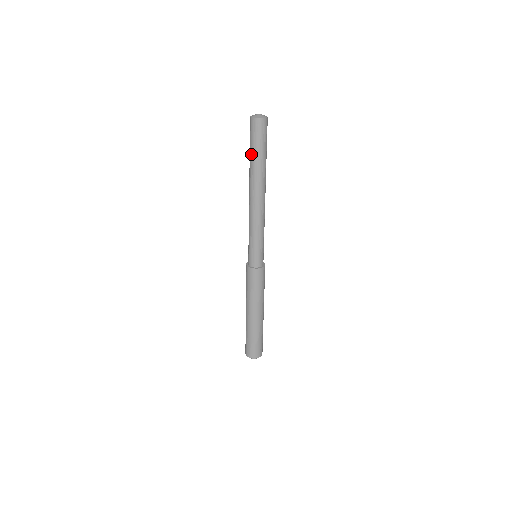
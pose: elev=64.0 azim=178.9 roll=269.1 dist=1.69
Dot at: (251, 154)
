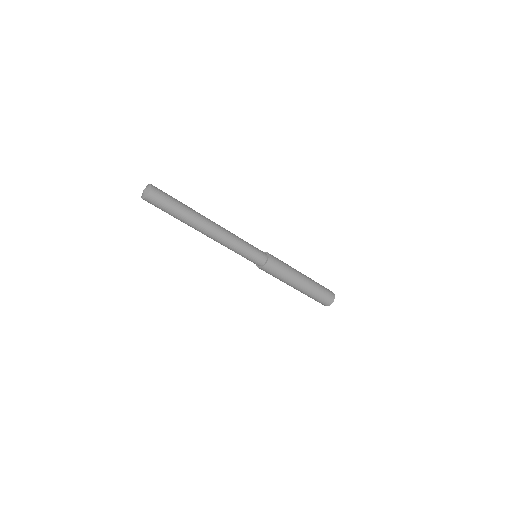
Dot at: occluded
